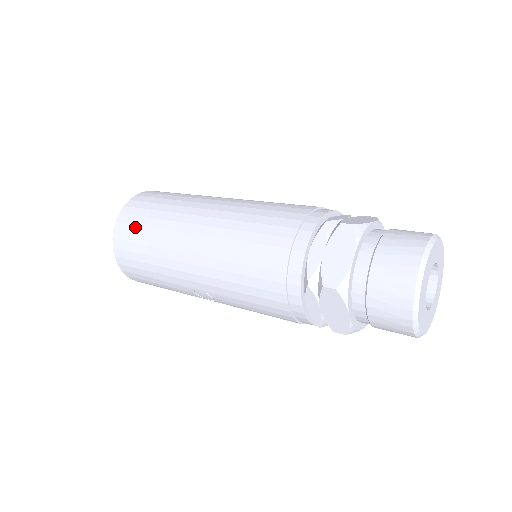
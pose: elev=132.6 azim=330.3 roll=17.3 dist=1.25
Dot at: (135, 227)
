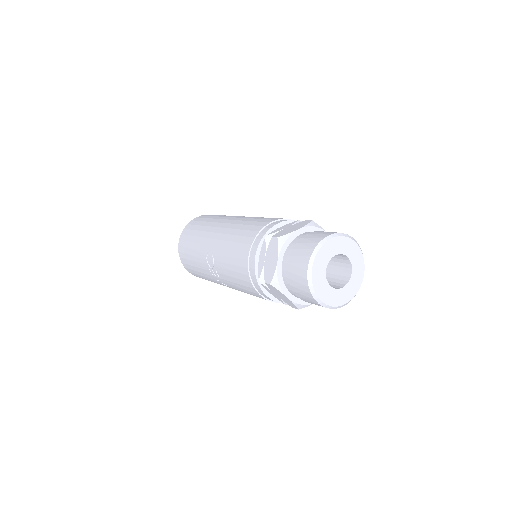
Dot at: (203, 219)
